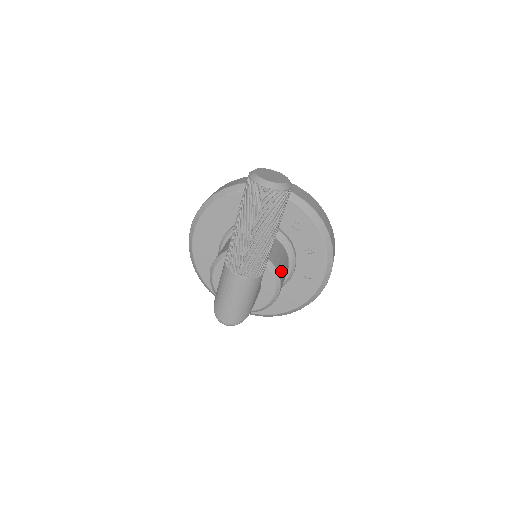
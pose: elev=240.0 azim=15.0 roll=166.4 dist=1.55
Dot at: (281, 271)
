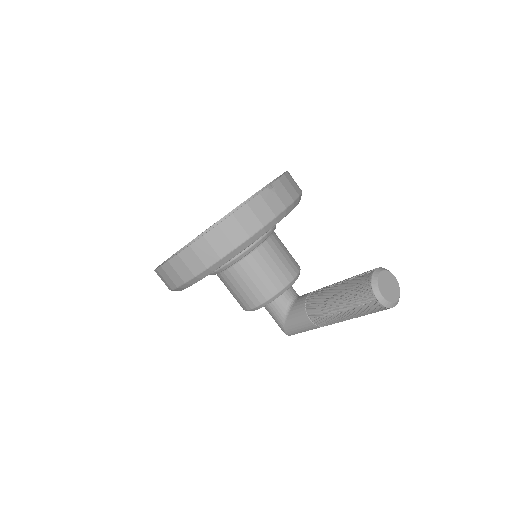
Dot at: occluded
